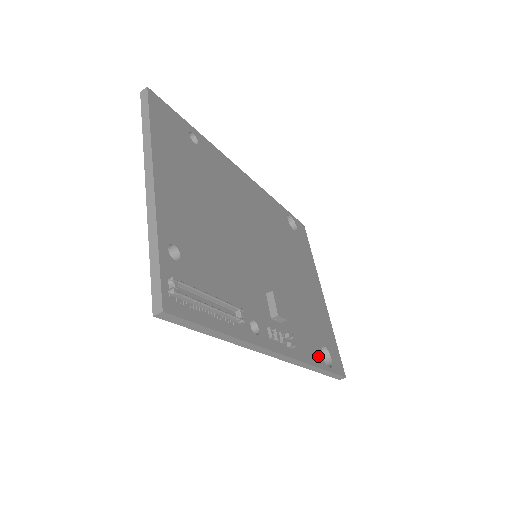
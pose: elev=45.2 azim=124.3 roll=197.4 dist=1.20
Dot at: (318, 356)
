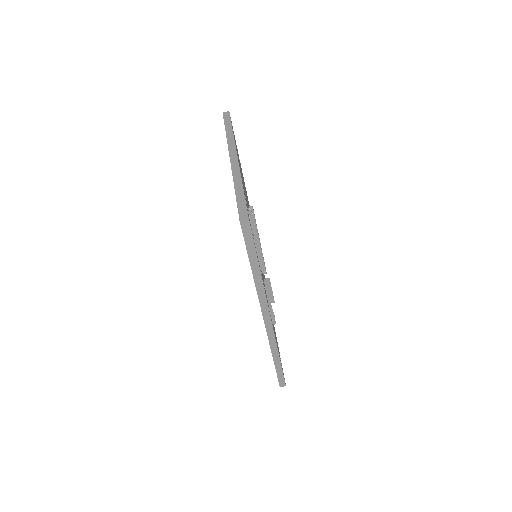
Dot at: occluded
